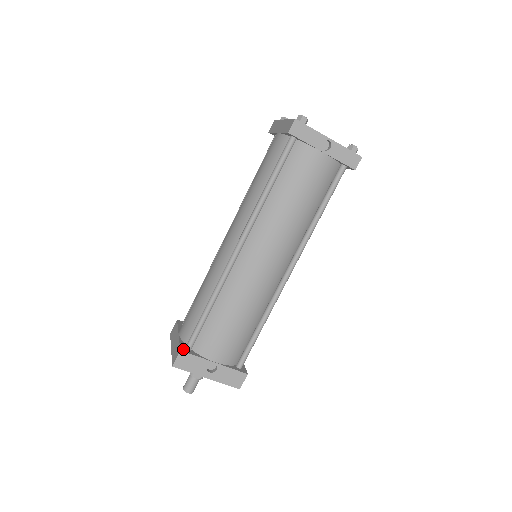
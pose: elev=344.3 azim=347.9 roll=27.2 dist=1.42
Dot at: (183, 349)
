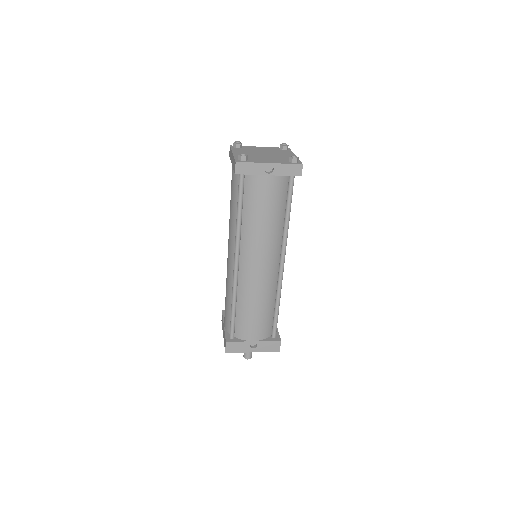
Dot at: (228, 340)
